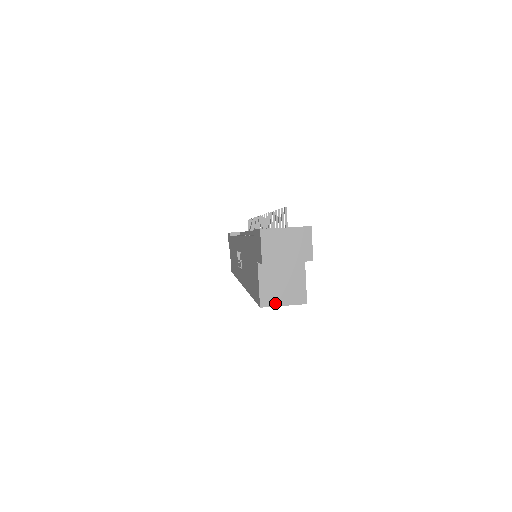
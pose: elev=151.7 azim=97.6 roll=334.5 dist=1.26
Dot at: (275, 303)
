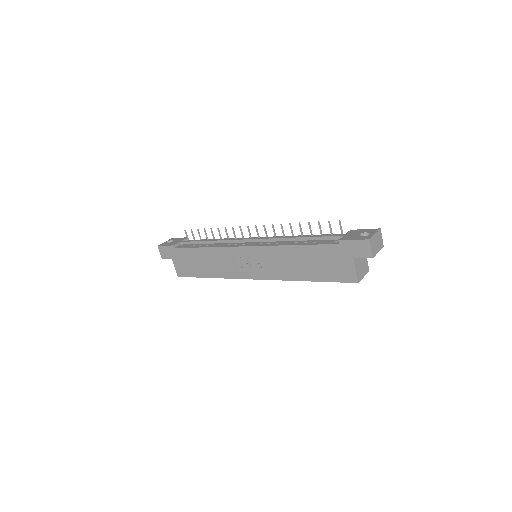
Dot at: (362, 277)
